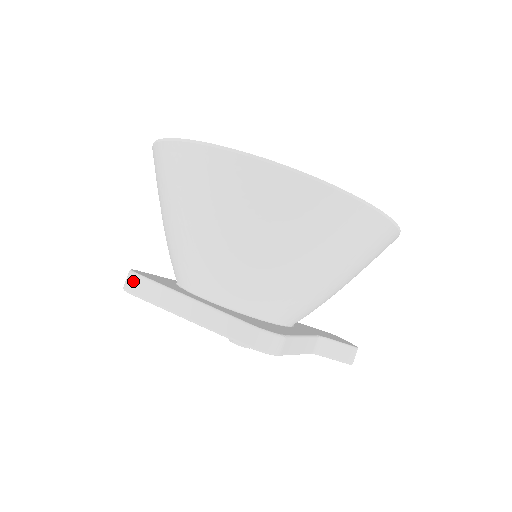
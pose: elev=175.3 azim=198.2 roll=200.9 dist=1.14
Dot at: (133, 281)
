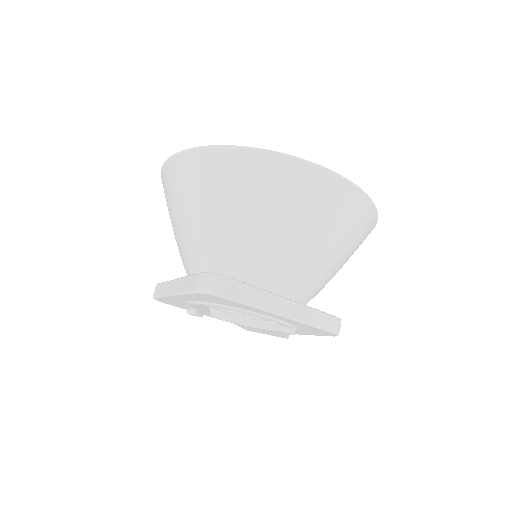
Dot at: (228, 285)
